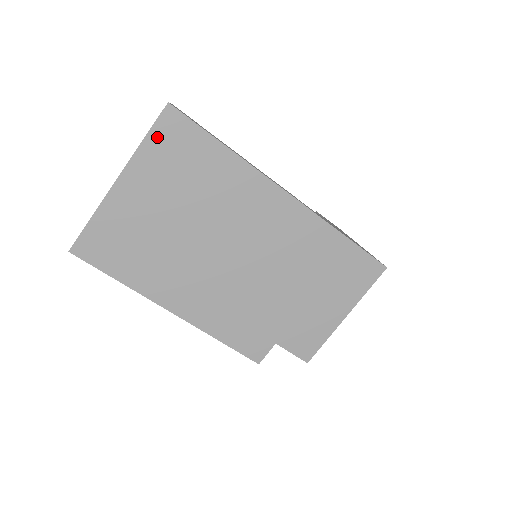
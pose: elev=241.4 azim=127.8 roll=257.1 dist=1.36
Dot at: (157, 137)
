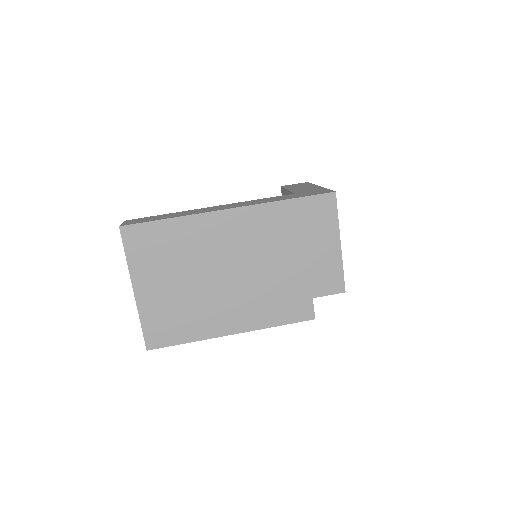
Dot at: (131, 249)
